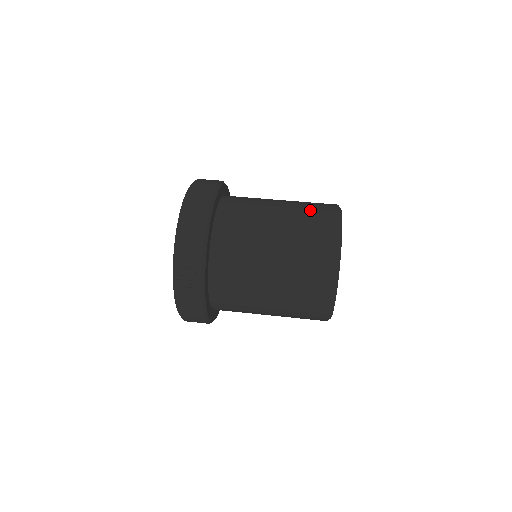
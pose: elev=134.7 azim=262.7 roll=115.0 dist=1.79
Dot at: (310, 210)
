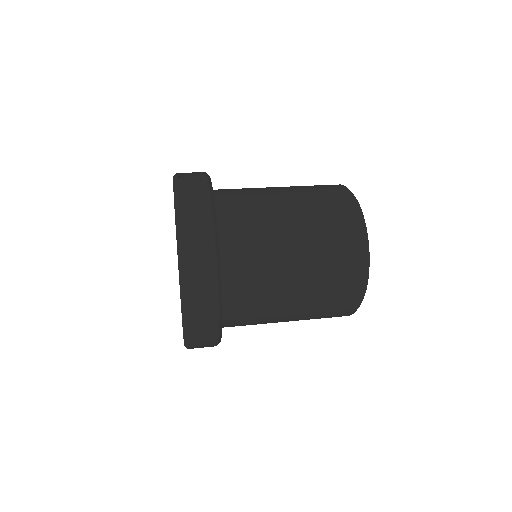
Dot at: occluded
